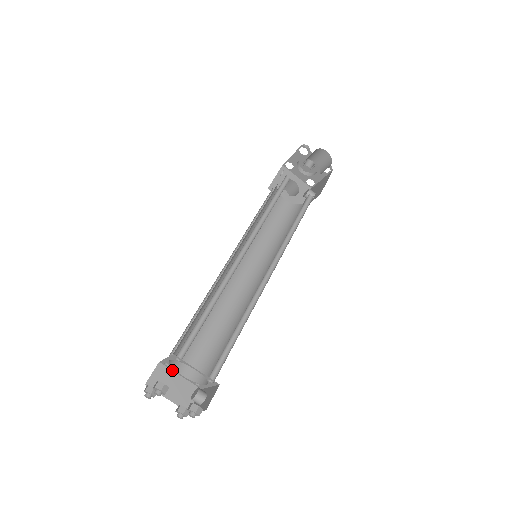
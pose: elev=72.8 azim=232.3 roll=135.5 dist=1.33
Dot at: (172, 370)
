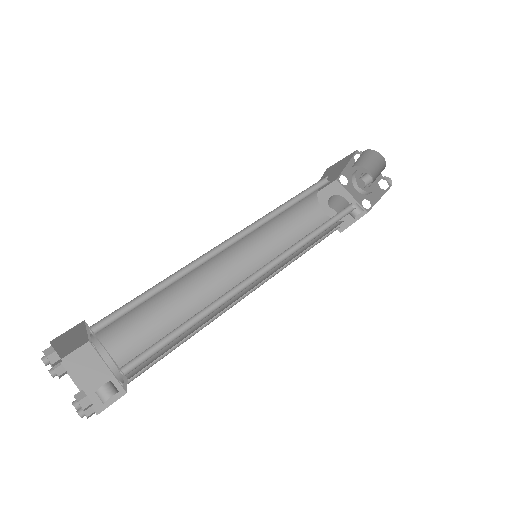
Dot at: (100, 356)
